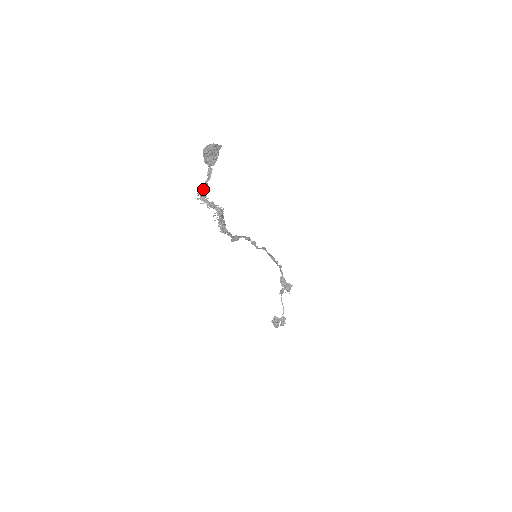
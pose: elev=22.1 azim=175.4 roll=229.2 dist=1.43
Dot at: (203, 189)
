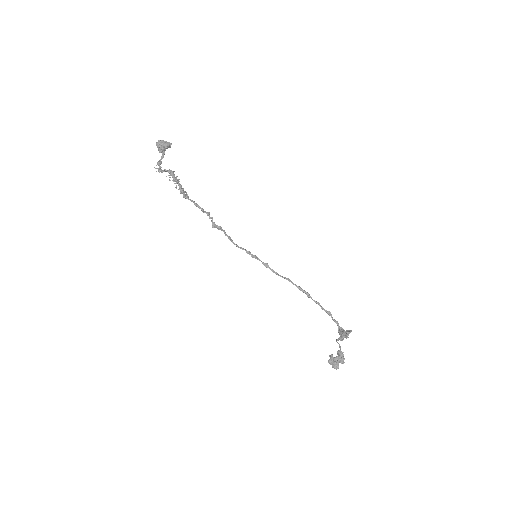
Dot at: (158, 164)
